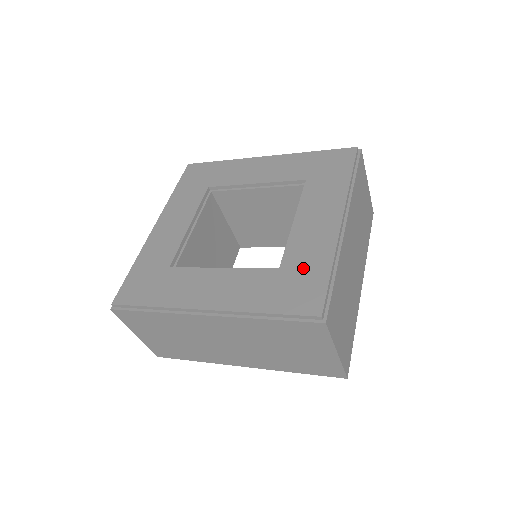
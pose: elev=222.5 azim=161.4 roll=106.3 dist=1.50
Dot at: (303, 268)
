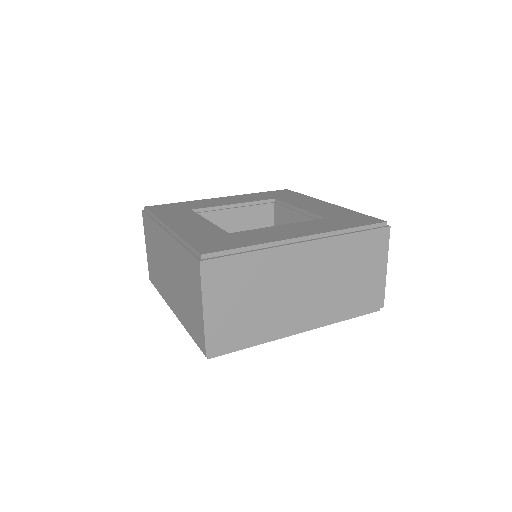
Dot at: (341, 215)
